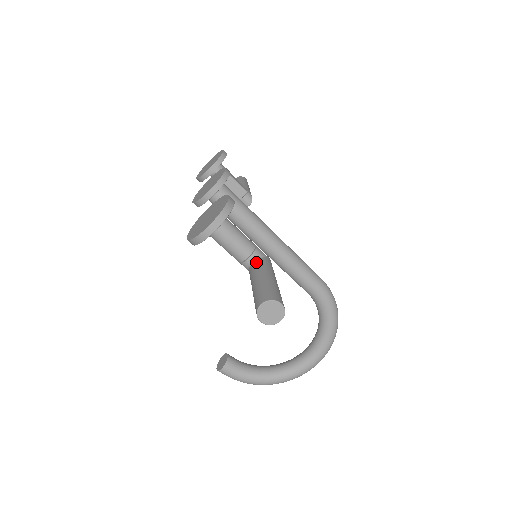
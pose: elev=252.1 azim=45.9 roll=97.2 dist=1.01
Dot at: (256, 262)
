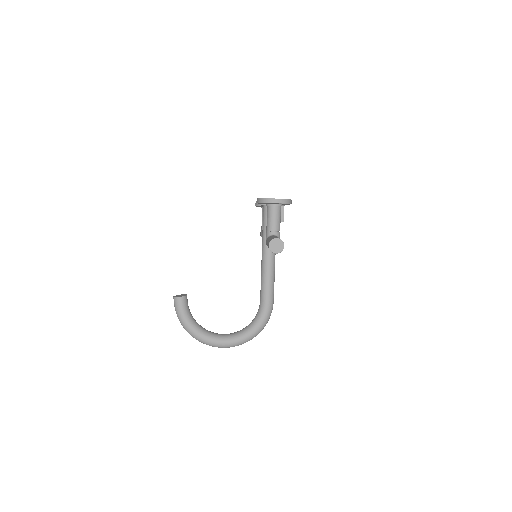
Dot at: occluded
